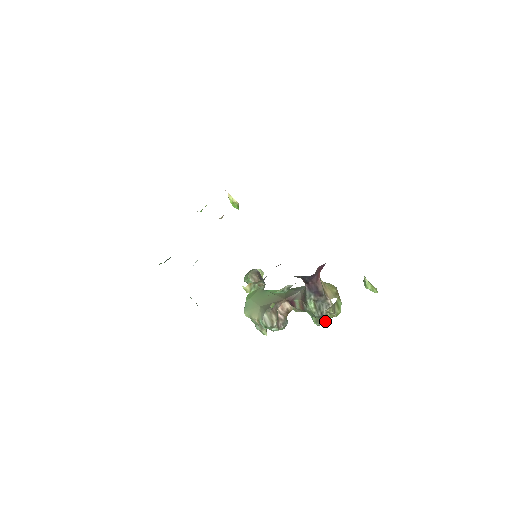
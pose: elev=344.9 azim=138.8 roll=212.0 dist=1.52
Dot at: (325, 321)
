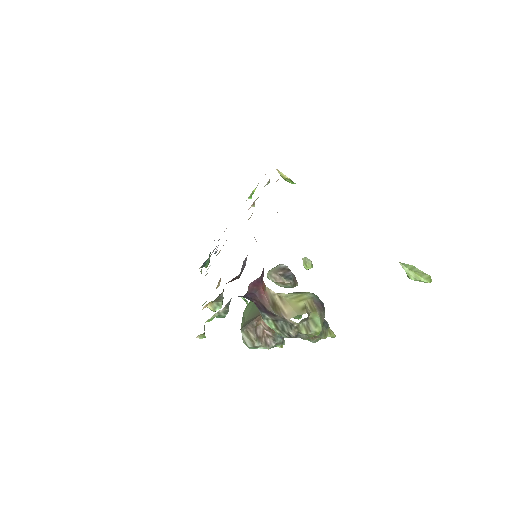
Dot at: (318, 338)
